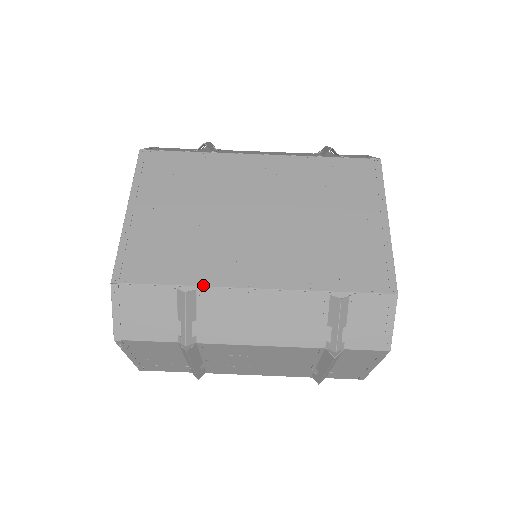
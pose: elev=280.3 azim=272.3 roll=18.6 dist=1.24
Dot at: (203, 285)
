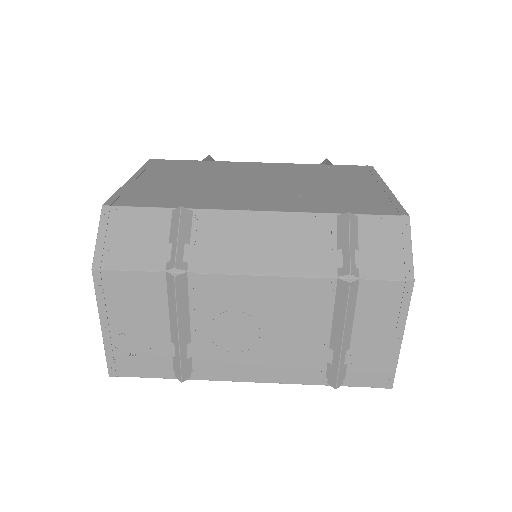
Dot at: (200, 208)
